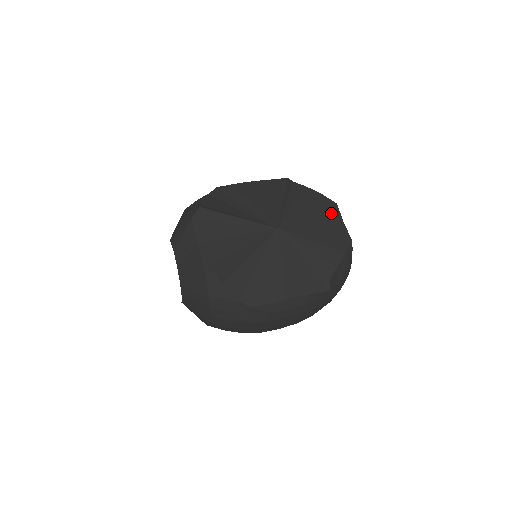
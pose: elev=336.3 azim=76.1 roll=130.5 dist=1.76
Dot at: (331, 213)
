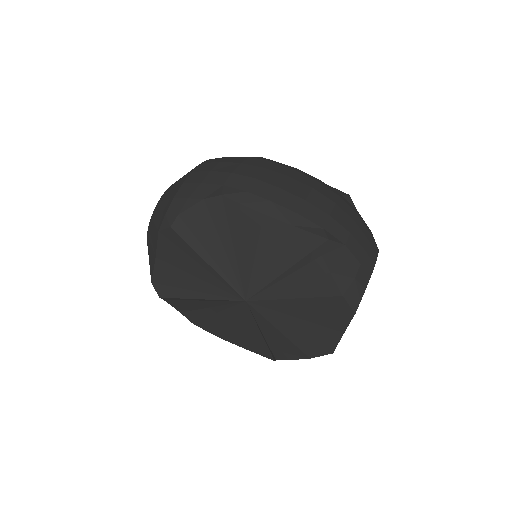
Dot at: (335, 318)
